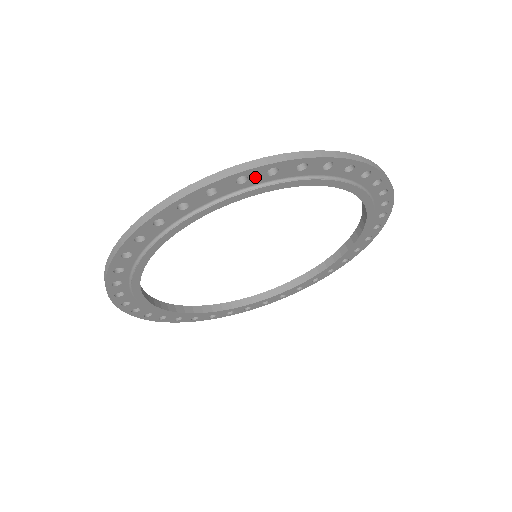
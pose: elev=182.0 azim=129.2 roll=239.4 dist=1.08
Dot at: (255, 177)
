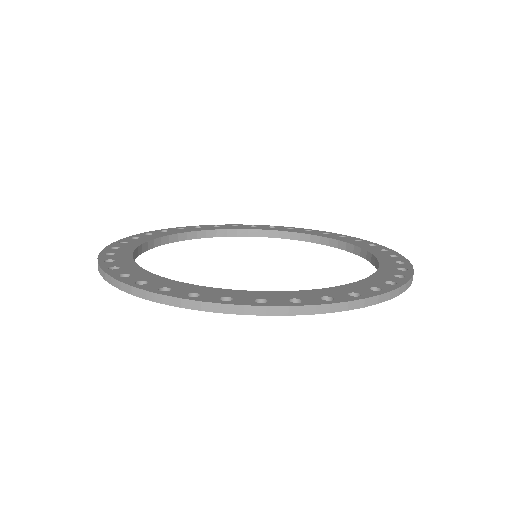
Dot at: occluded
